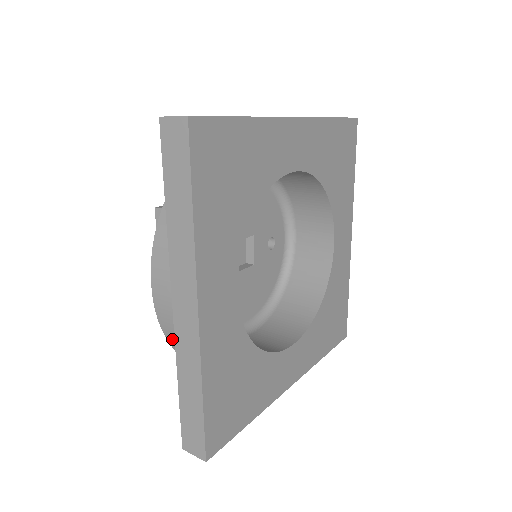
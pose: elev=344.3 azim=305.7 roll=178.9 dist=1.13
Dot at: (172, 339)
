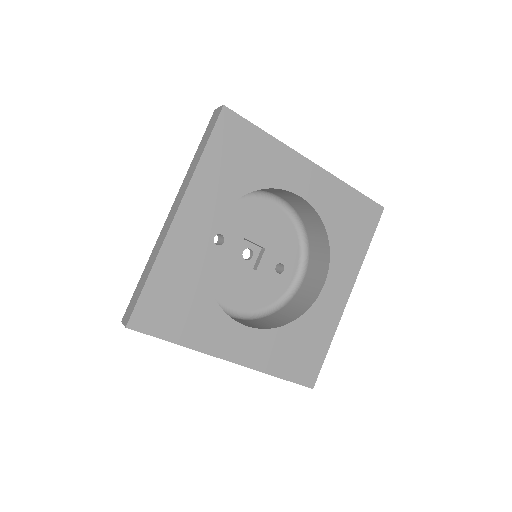
Dot at: occluded
